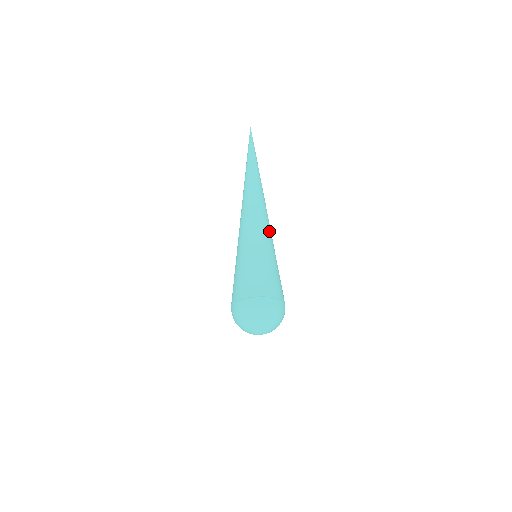
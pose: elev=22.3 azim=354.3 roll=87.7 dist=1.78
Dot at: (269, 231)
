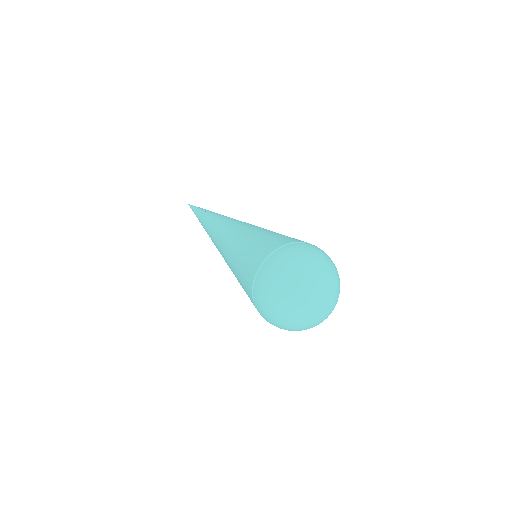
Dot at: (240, 224)
